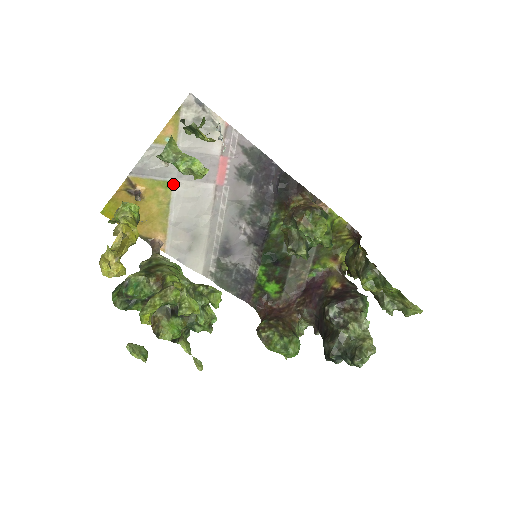
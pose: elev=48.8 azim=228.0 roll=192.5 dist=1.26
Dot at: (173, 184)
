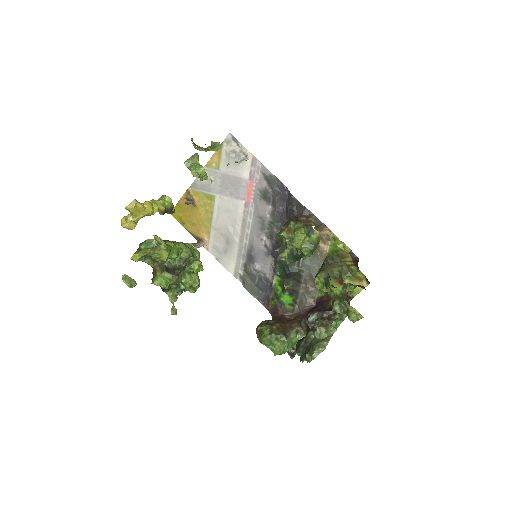
Dot at: (216, 198)
